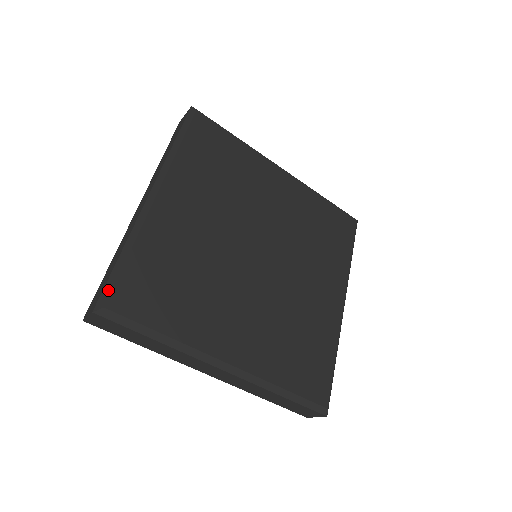
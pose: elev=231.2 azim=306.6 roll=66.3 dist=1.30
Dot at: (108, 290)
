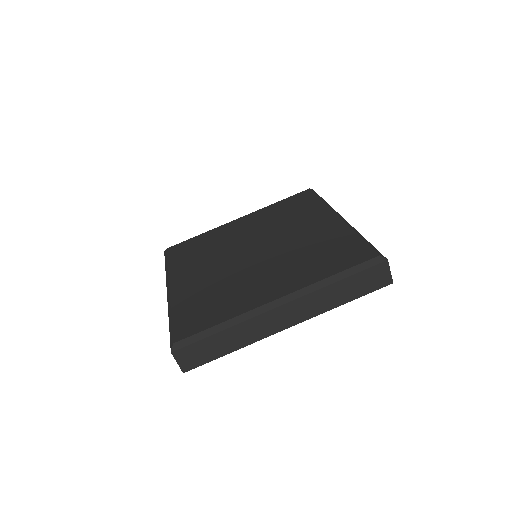
Dot at: (171, 337)
